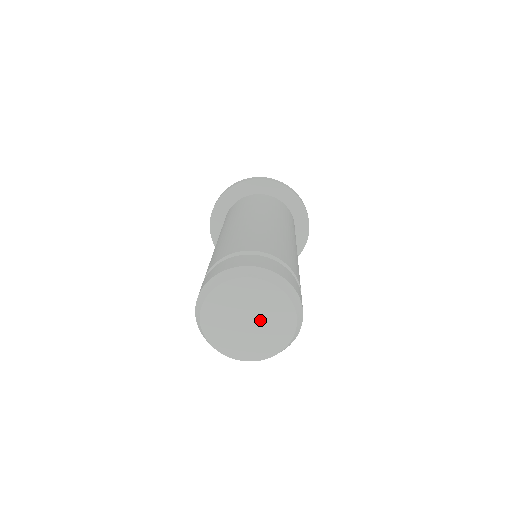
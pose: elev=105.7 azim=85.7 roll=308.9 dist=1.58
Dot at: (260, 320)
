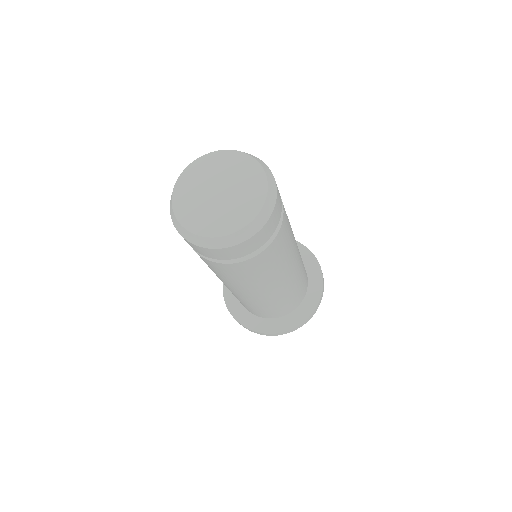
Dot at: (231, 192)
